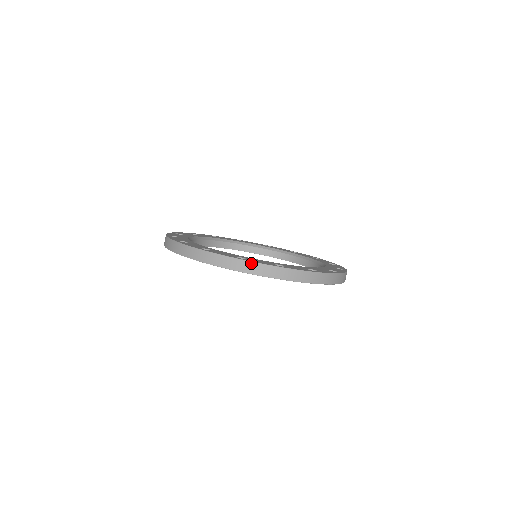
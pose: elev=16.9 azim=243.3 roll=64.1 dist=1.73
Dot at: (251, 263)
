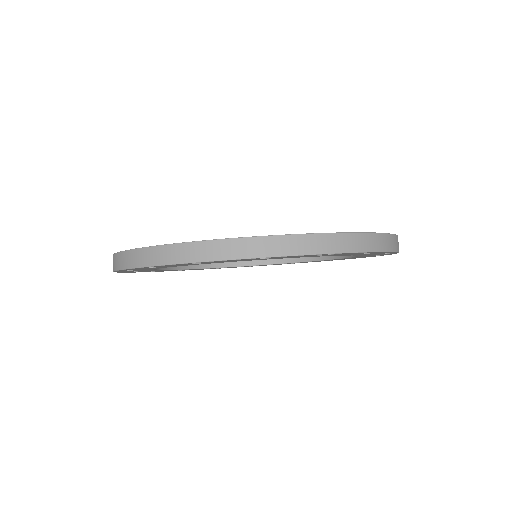
Dot at: (350, 235)
